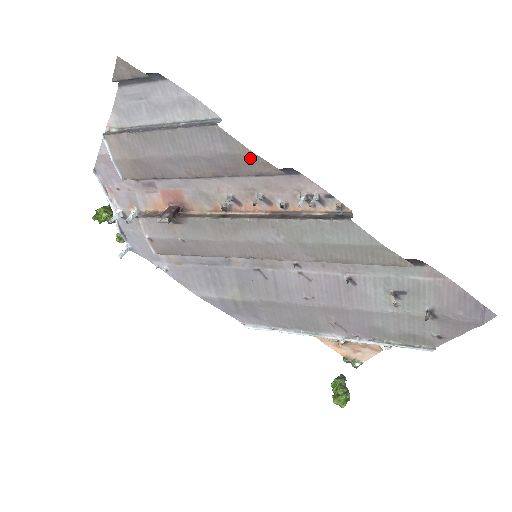
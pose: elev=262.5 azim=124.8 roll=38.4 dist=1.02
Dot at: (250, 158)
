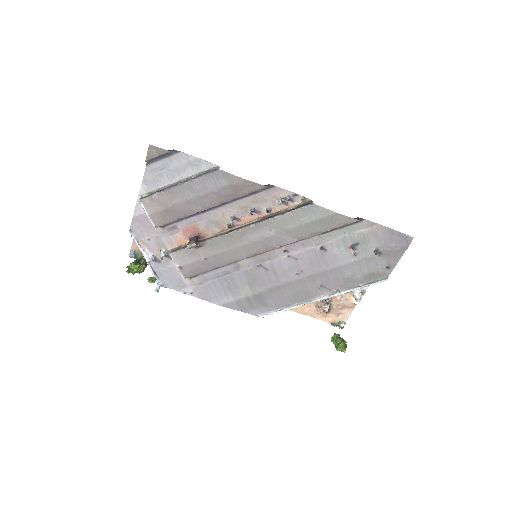
Dot at: (243, 184)
